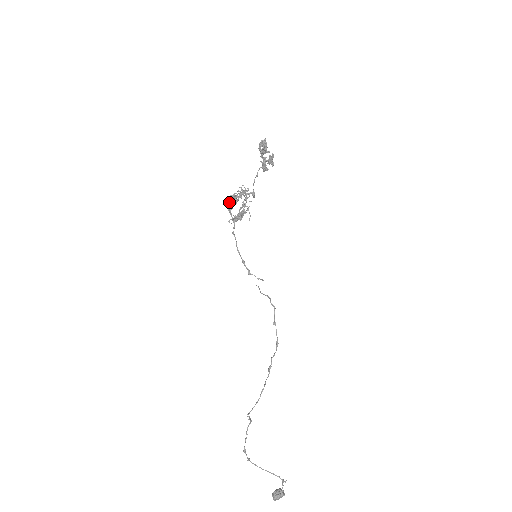
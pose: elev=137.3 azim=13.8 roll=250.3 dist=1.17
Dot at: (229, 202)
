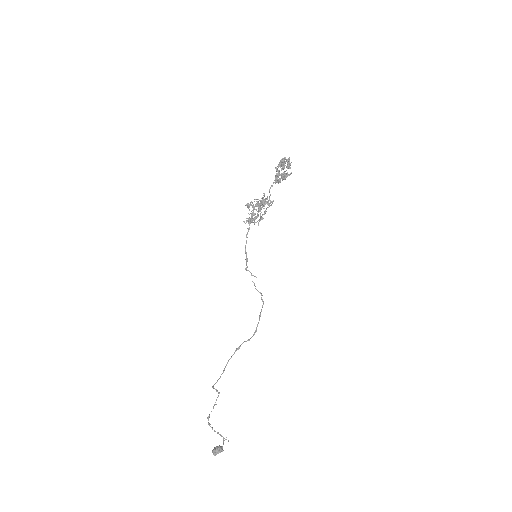
Dot at: (254, 207)
